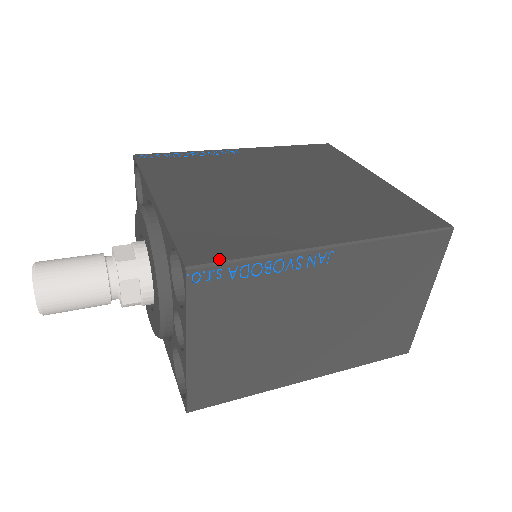
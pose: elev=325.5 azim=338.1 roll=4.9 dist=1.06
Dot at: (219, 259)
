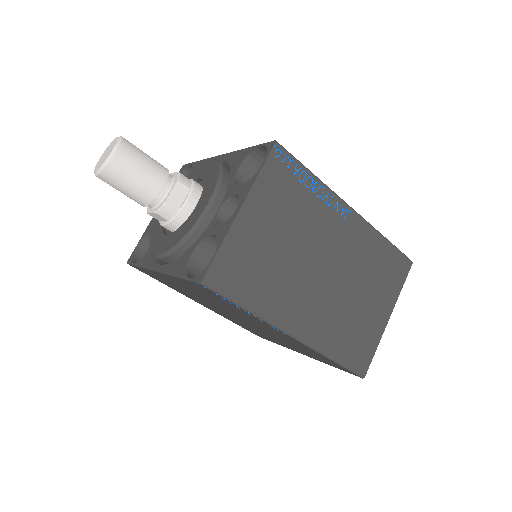
Dot at: (292, 156)
